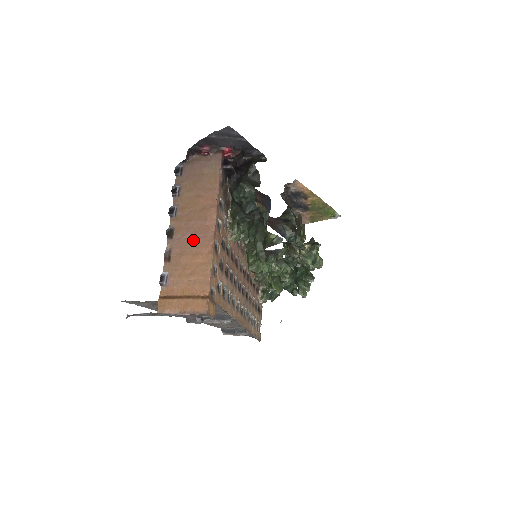
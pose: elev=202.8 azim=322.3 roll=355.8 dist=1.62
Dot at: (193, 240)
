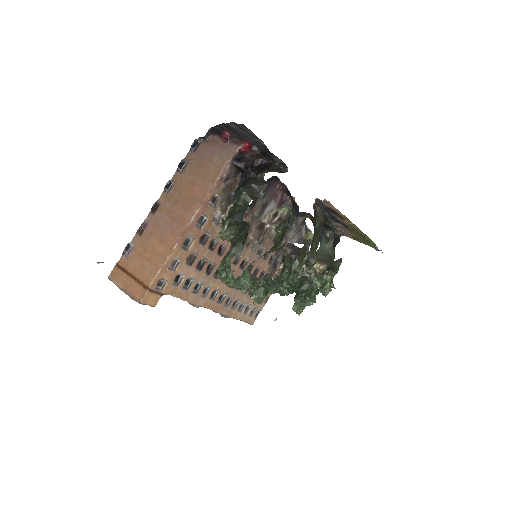
Dot at: (167, 226)
